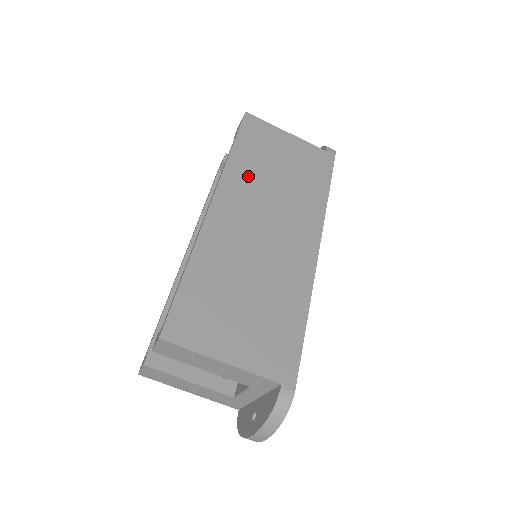
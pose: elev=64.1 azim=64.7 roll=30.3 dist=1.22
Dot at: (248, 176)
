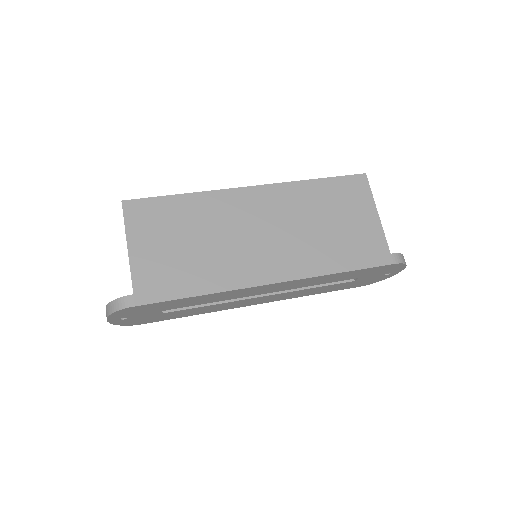
Dot at: (300, 201)
